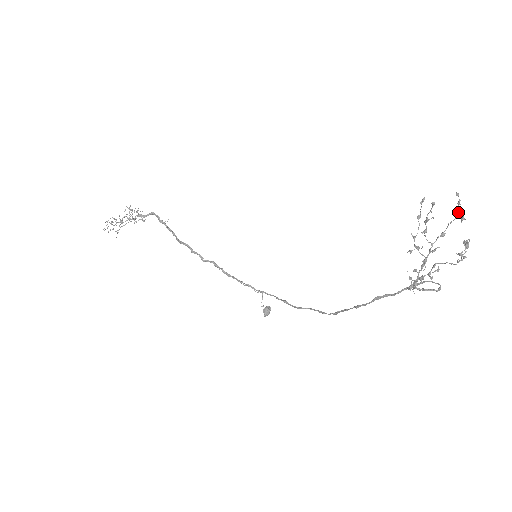
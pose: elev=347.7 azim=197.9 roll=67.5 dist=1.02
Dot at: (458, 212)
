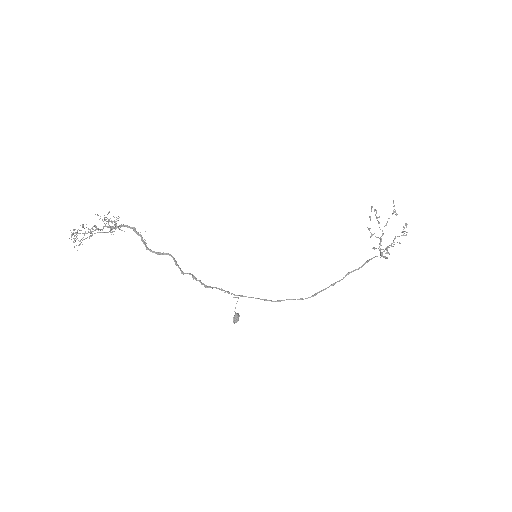
Dot at: (394, 211)
